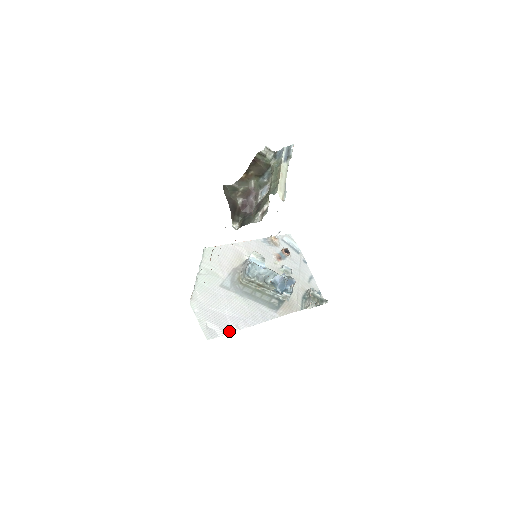
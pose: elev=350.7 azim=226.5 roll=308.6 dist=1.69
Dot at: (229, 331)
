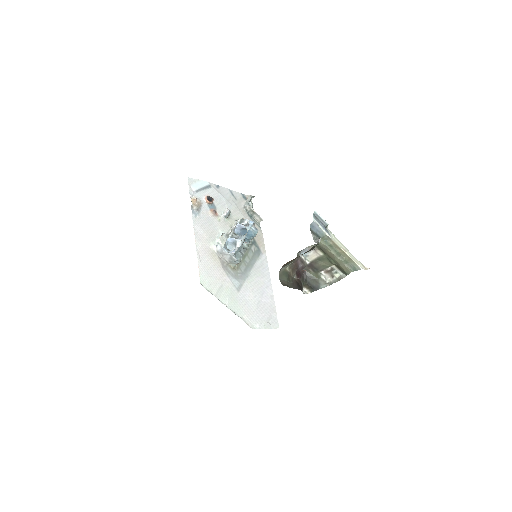
Dot at: (274, 306)
